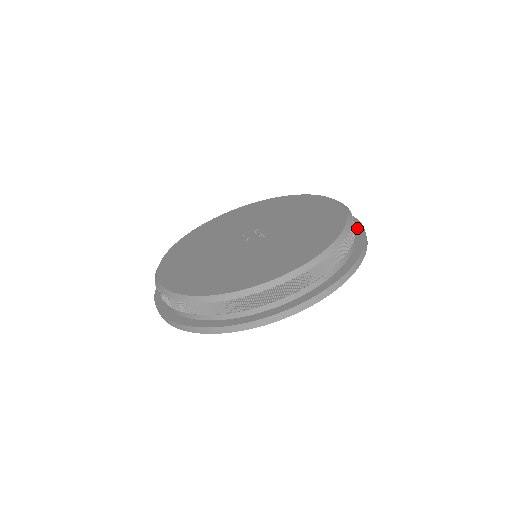
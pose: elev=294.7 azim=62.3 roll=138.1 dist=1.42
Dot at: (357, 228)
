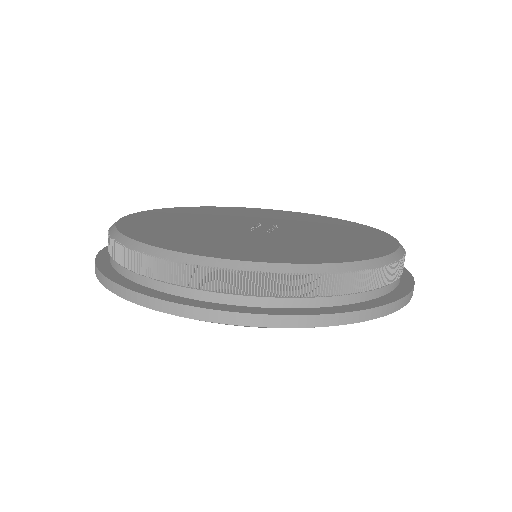
Dot at: (393, 293)
